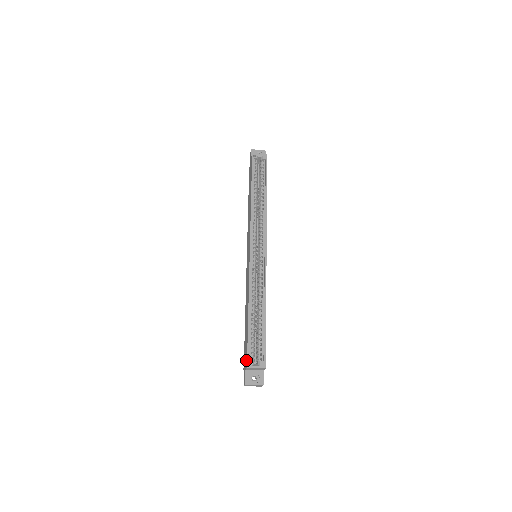
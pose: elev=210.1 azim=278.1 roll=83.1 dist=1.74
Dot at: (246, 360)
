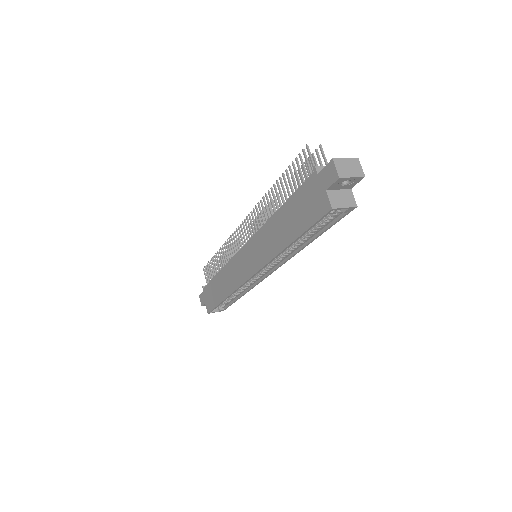
Dot at: (208, 308)
